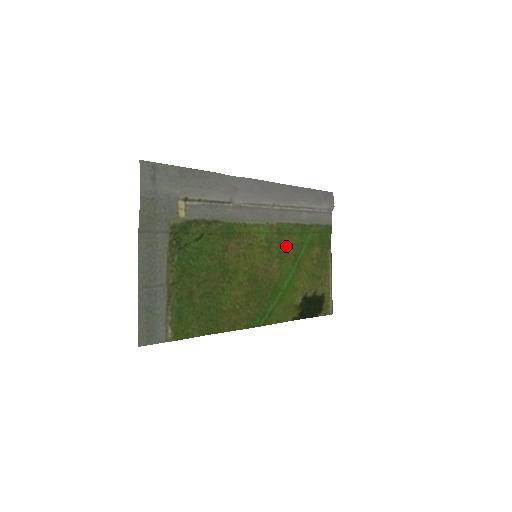
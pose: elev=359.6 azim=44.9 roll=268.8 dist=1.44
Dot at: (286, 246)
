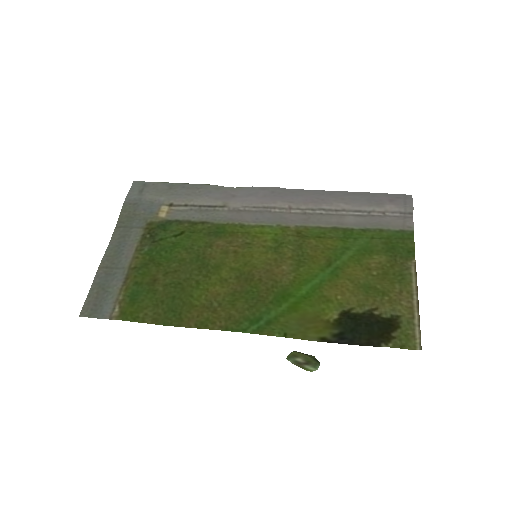
Dot at: (311, 249)
